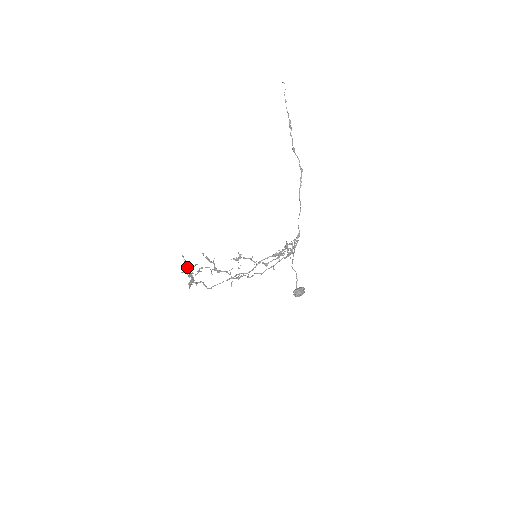
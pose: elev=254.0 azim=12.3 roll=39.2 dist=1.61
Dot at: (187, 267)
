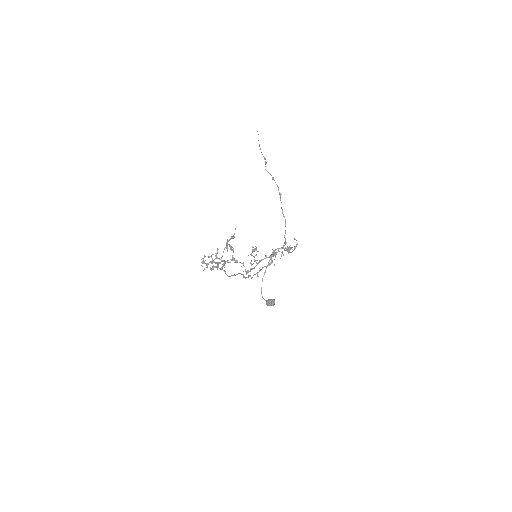
Dot at: (217, 250)
